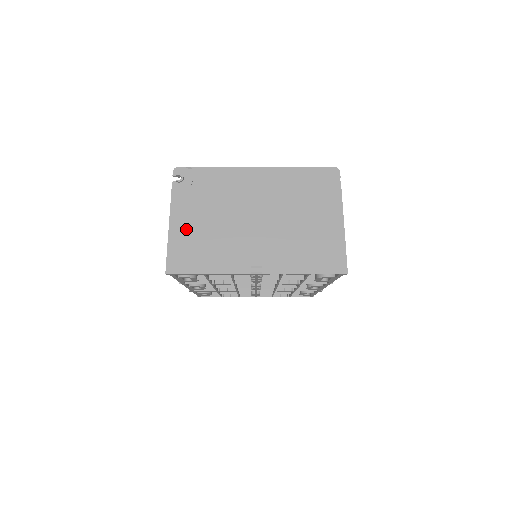
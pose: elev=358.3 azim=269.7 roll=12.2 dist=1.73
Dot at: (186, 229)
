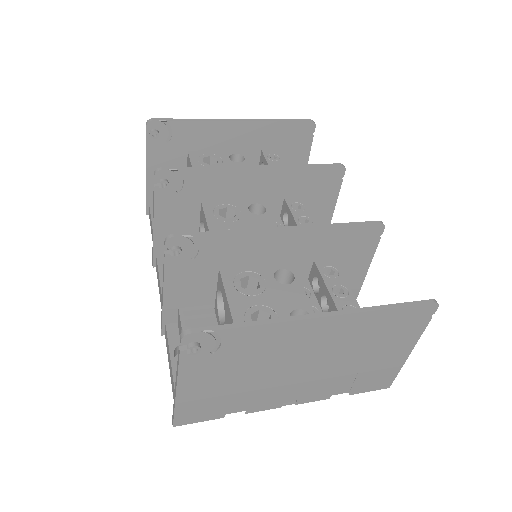
Dot at: (202, 391)
